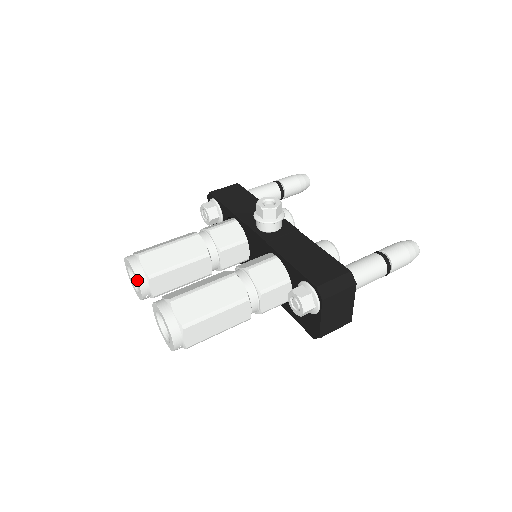
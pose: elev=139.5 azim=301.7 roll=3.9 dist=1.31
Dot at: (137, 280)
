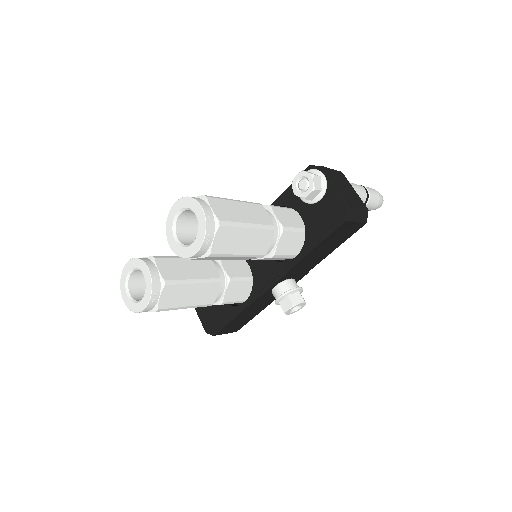
Dot at: (141, 260)
